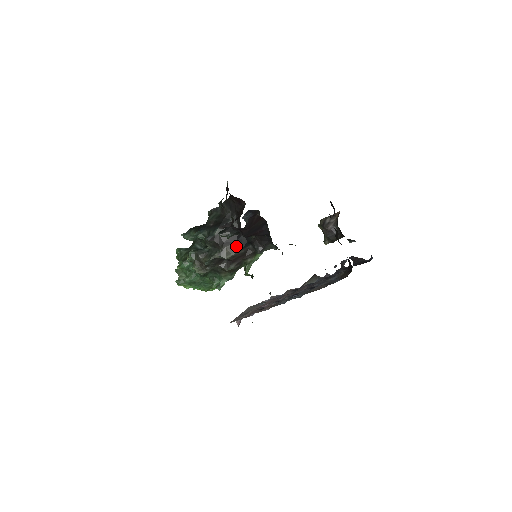
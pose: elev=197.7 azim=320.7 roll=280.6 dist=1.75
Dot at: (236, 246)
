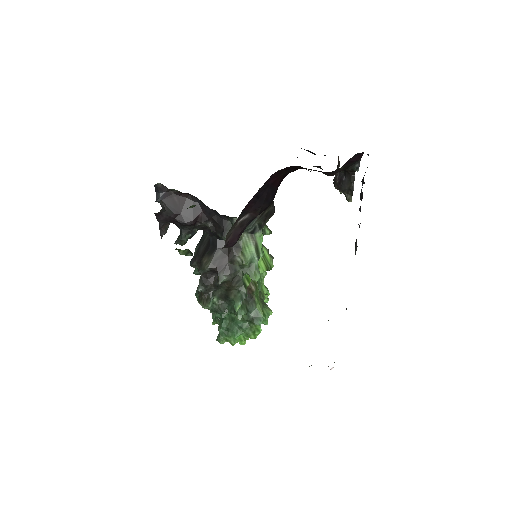
Dot at: (211, 251)
